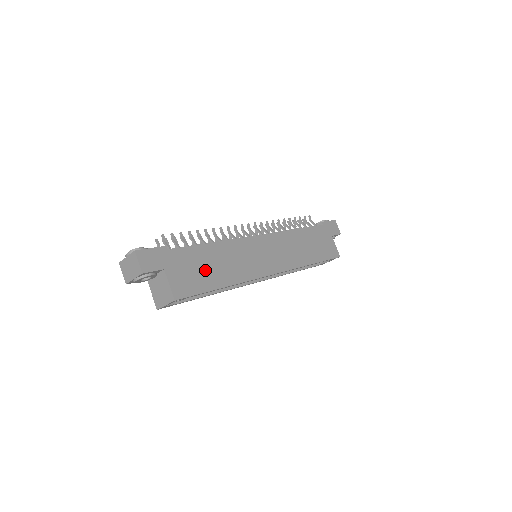
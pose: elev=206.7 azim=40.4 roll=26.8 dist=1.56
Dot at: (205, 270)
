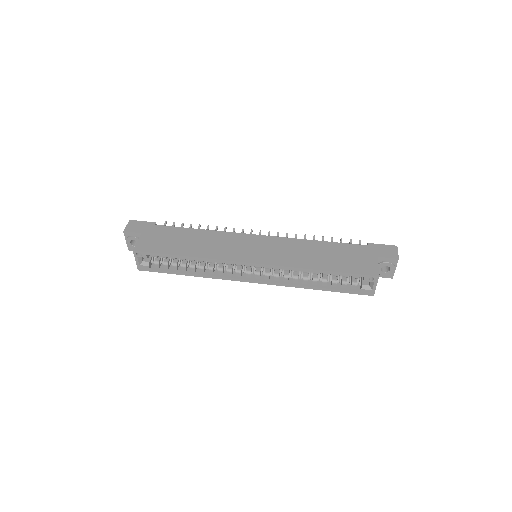
Dot at: (177, 242)
